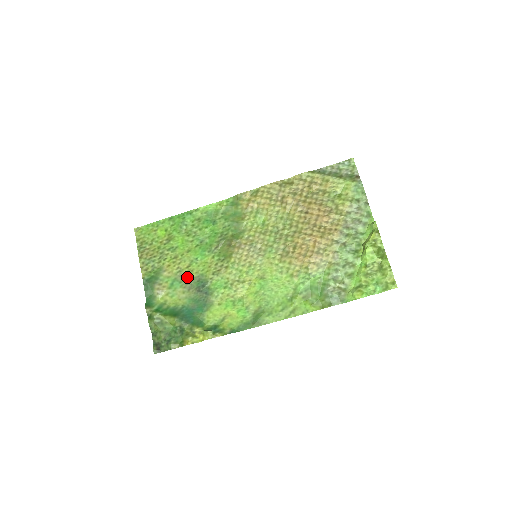
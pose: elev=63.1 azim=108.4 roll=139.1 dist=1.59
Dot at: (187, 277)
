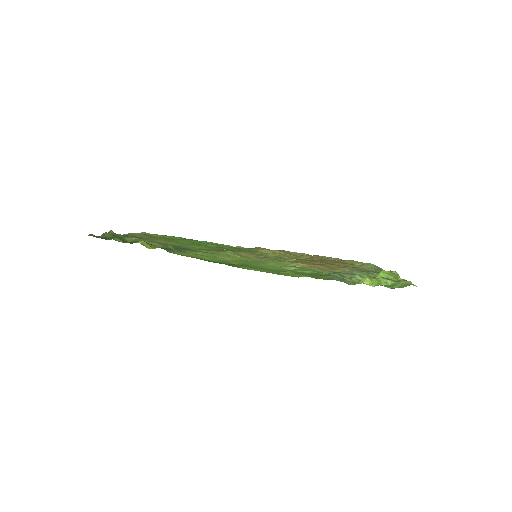
Dot at: (172, 245)
